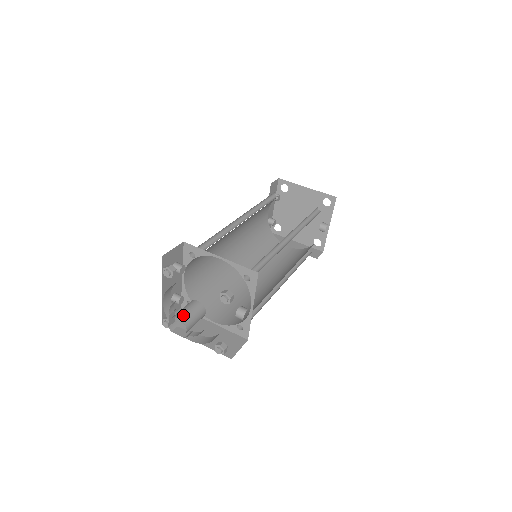
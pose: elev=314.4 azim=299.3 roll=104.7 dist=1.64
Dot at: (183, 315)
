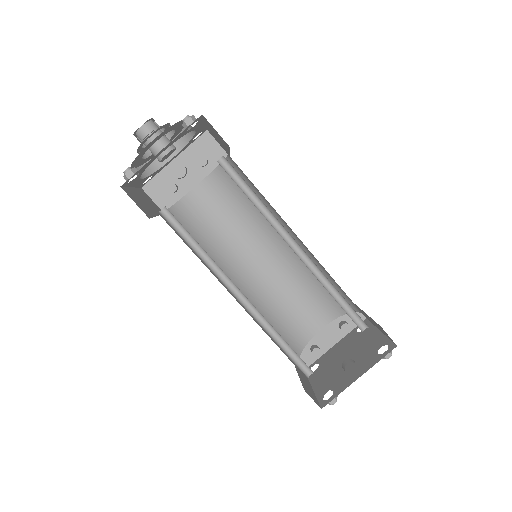
Dot at: occluded
